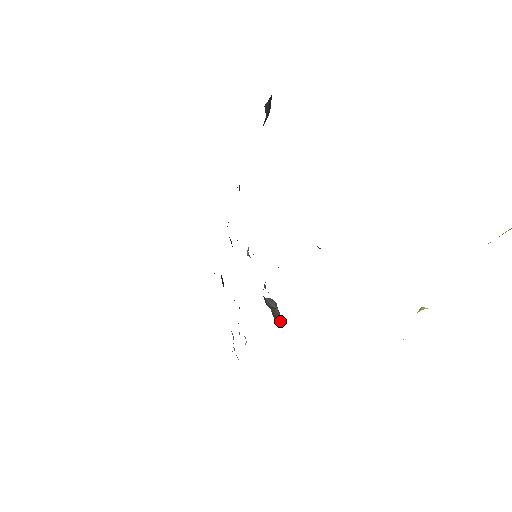
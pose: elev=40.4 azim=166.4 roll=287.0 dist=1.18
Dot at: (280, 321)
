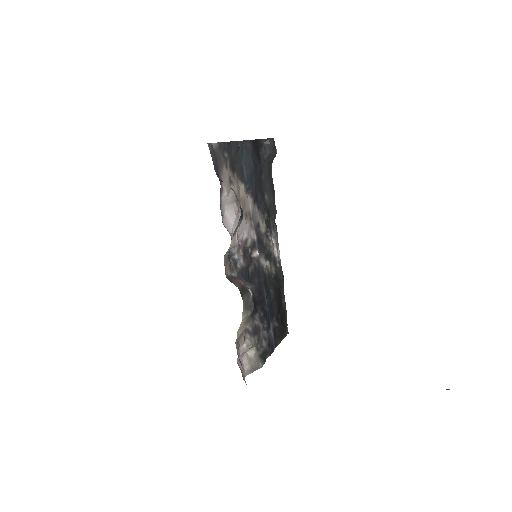
Dot at: (235, 285)
